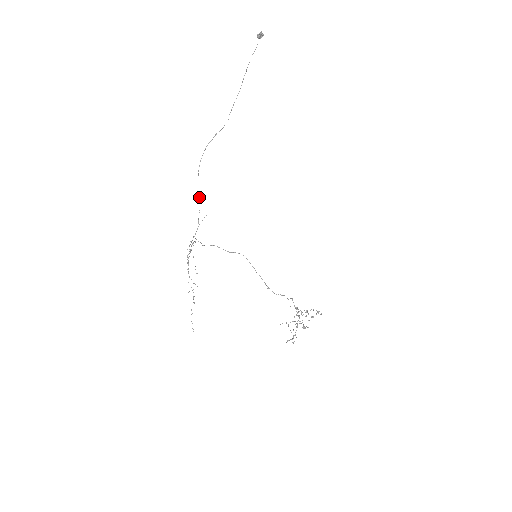
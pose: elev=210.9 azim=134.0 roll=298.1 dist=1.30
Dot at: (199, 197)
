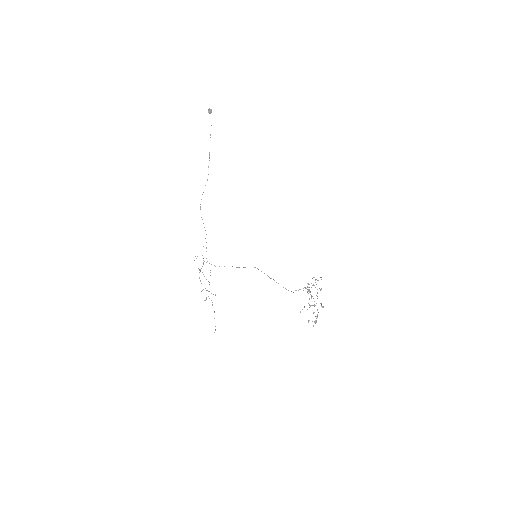
Dot at: occluded
